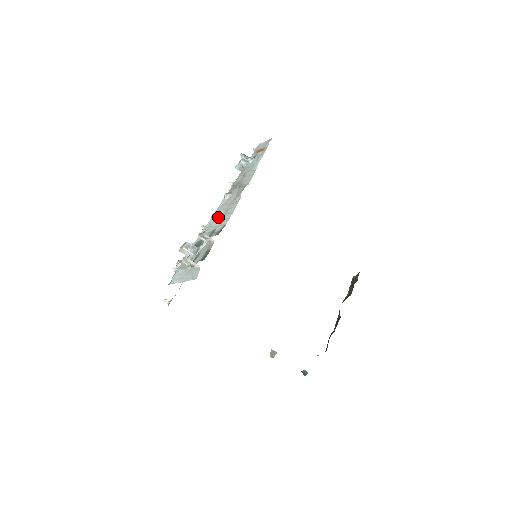
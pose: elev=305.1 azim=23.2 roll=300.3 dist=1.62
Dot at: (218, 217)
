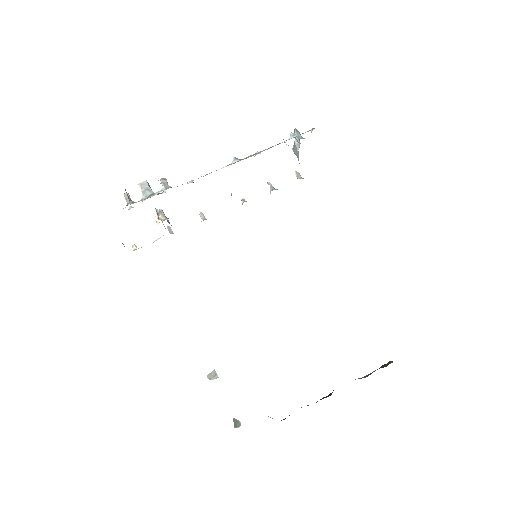
Dot at: occluded
